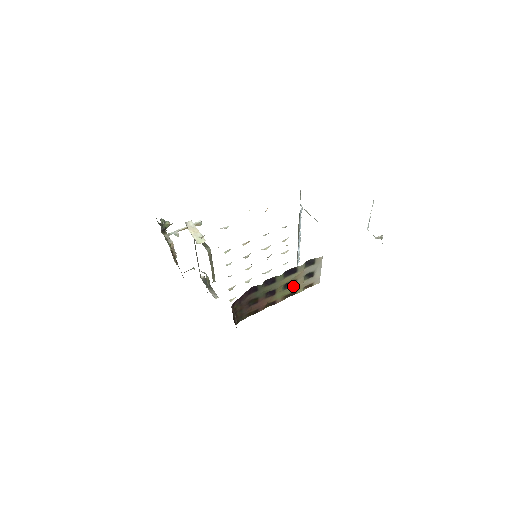
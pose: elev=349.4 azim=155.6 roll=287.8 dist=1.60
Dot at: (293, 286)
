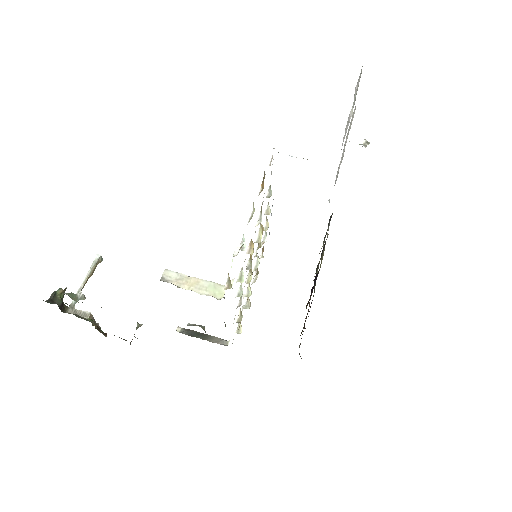
Dot at: (319, 262)
